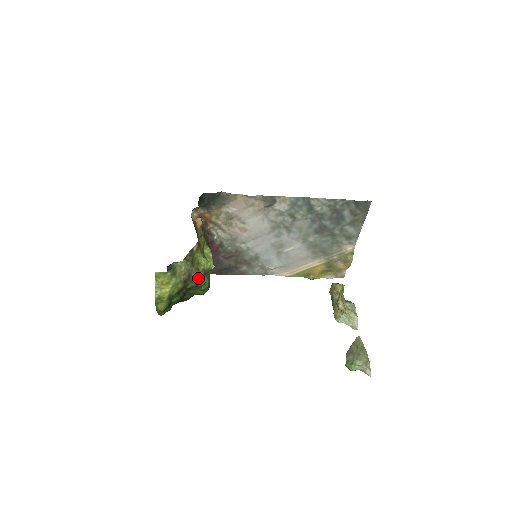
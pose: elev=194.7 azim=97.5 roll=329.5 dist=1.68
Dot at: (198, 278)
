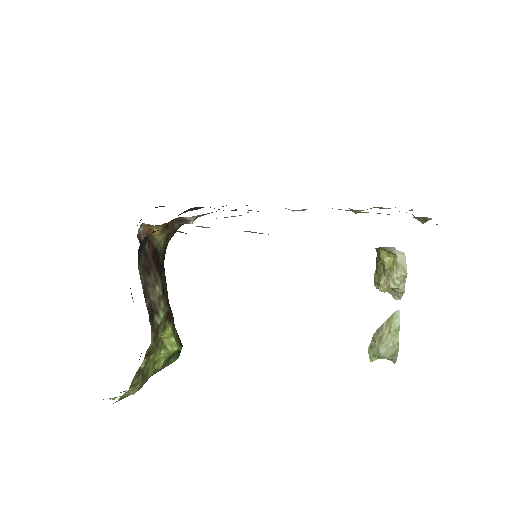
Dot at: (160, 369)
